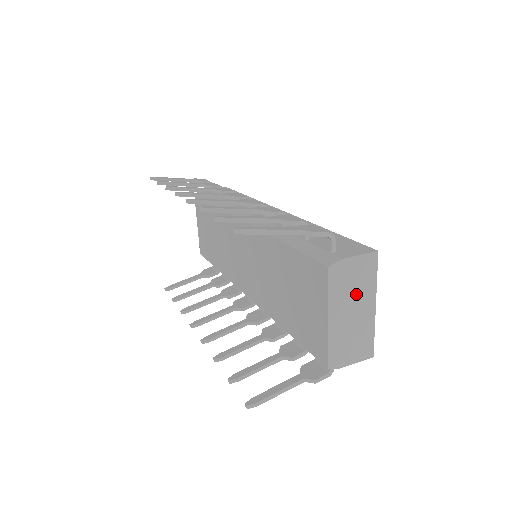
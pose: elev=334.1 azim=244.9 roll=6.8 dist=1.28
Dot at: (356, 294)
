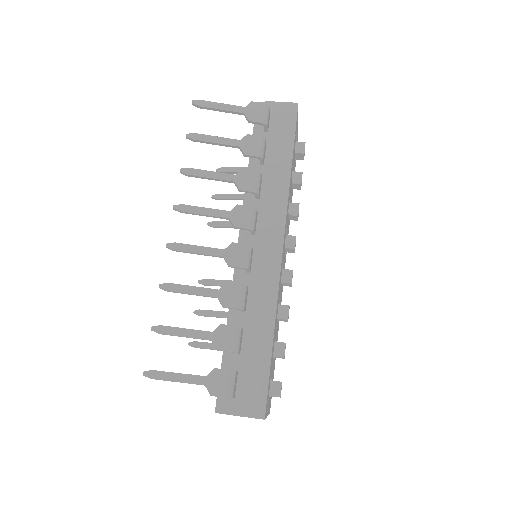
Dot at: occluded
